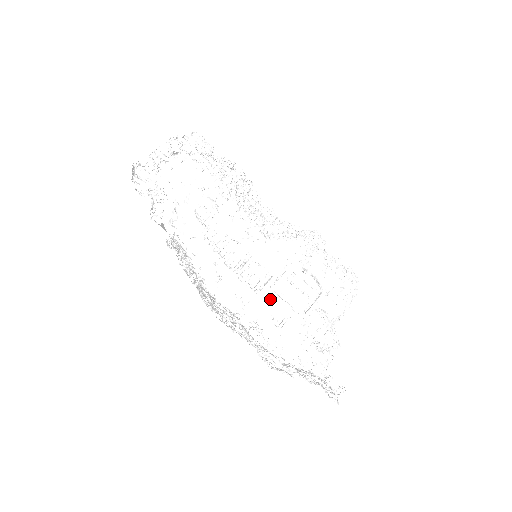
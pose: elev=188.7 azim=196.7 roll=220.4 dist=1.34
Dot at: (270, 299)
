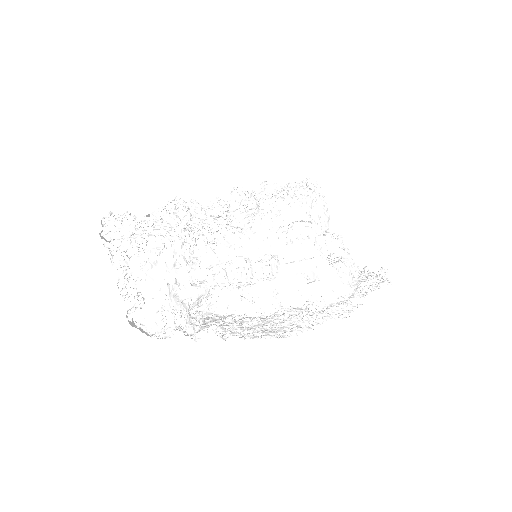
Dot at: (294, 272)
